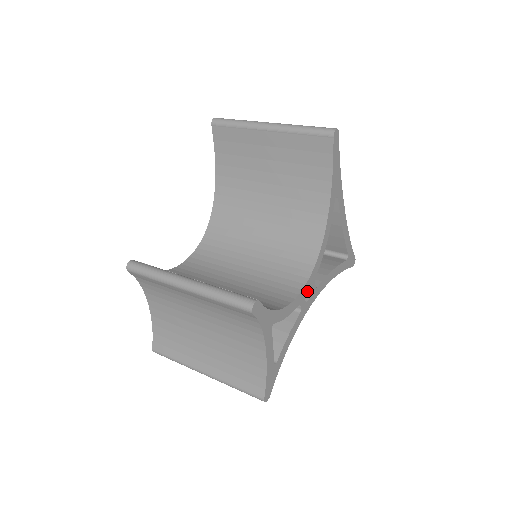
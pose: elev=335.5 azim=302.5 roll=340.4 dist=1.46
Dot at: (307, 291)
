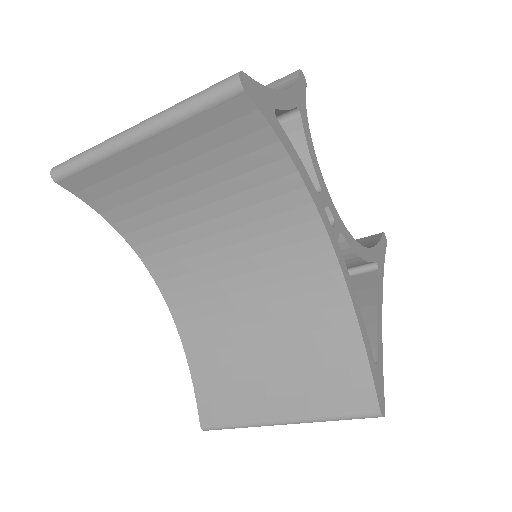
Dot at: (331, 211)
